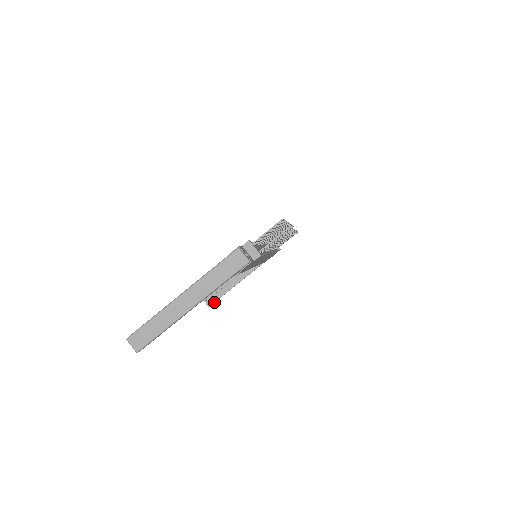
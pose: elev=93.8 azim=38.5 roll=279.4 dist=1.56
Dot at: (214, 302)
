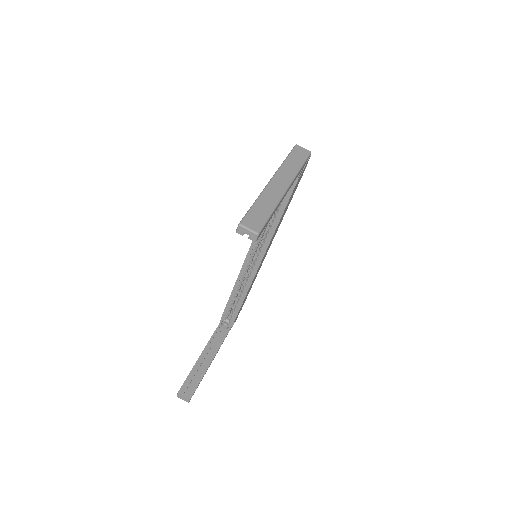
Dot at: (194, 392)
